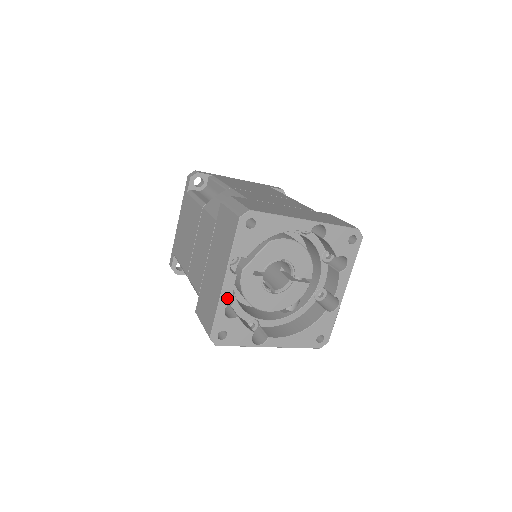
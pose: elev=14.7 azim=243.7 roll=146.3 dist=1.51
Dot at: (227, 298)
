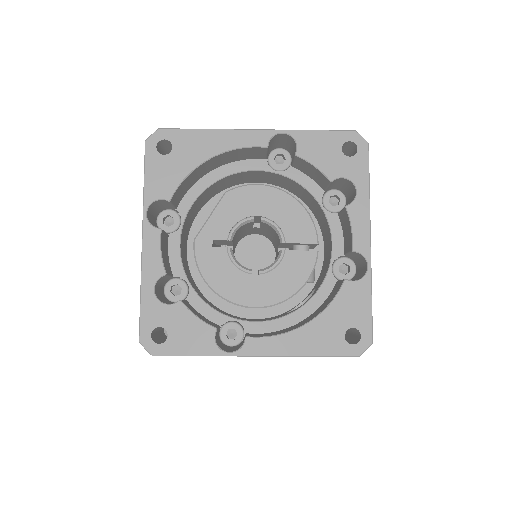
Dot at: (153, 269)
